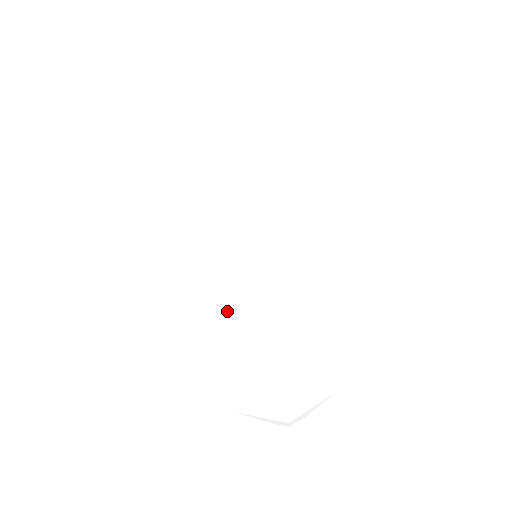
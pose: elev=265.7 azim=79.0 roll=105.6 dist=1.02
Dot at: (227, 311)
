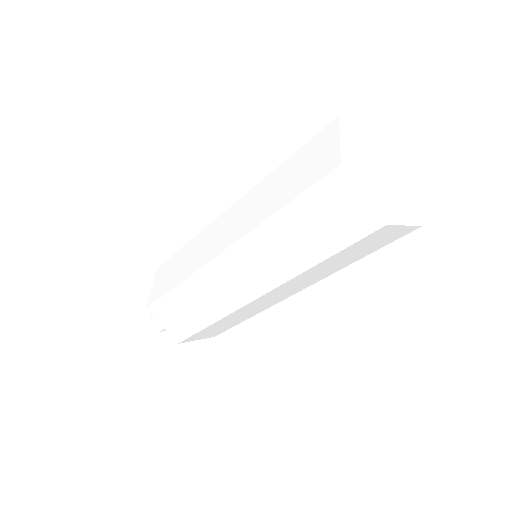
Dot at: (209, 284)
